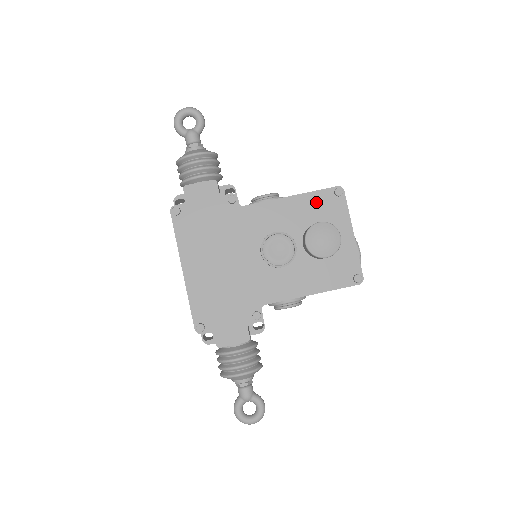
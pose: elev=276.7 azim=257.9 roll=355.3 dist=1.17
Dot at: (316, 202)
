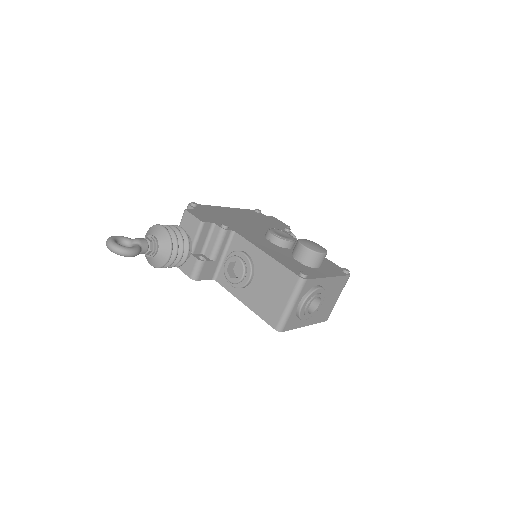
Dot at: (327, 262)
